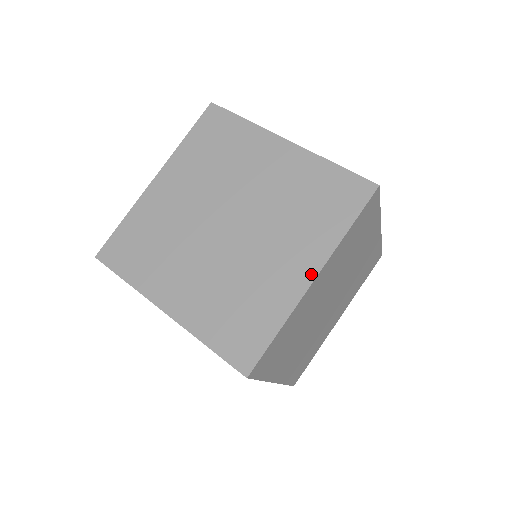
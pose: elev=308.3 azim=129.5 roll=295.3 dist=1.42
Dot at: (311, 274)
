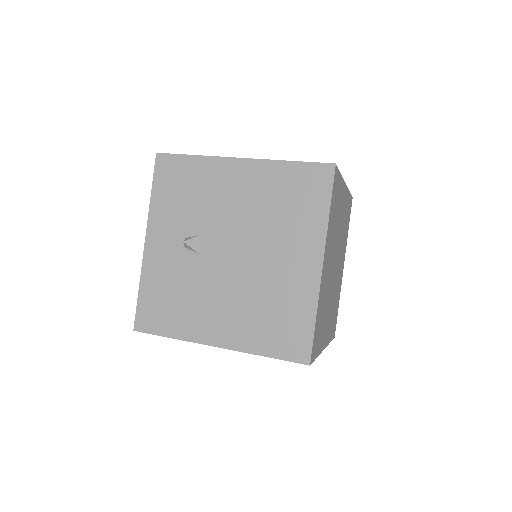
Dot at: occluded
